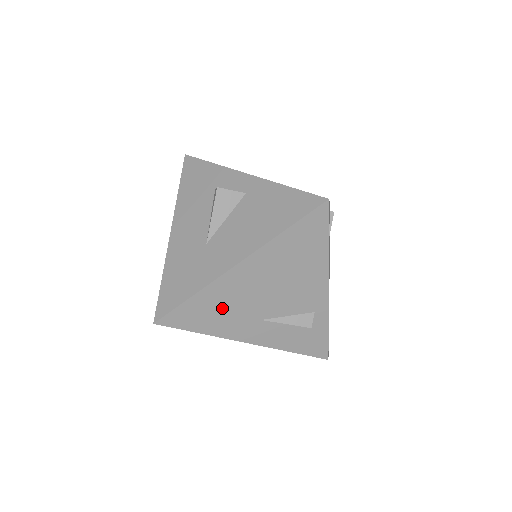
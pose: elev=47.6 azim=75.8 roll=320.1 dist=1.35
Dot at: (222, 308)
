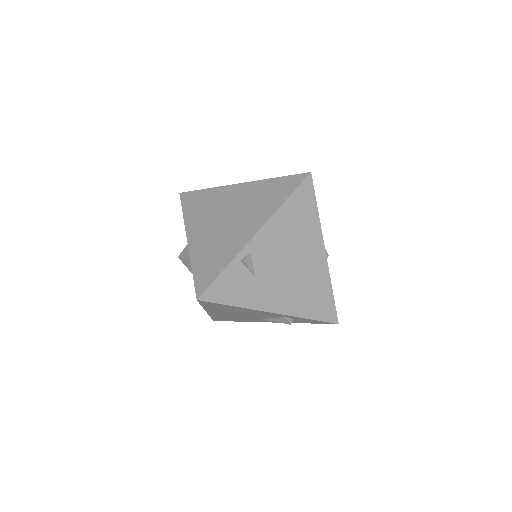
Dot at: (232, 318)
